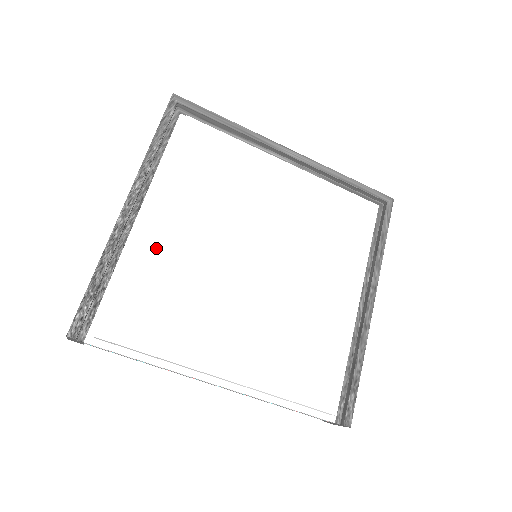
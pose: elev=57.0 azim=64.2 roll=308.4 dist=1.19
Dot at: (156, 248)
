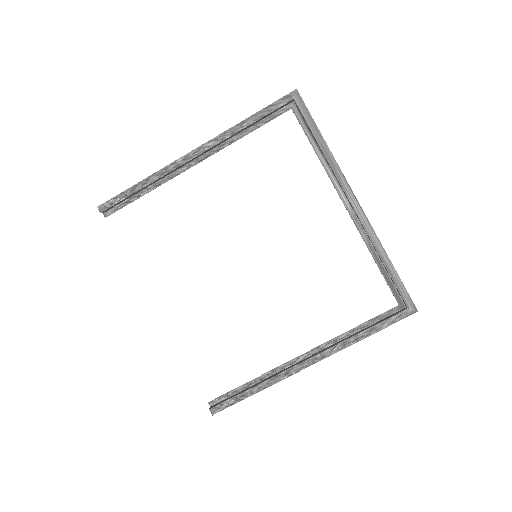
Dot at: (185, 196)
